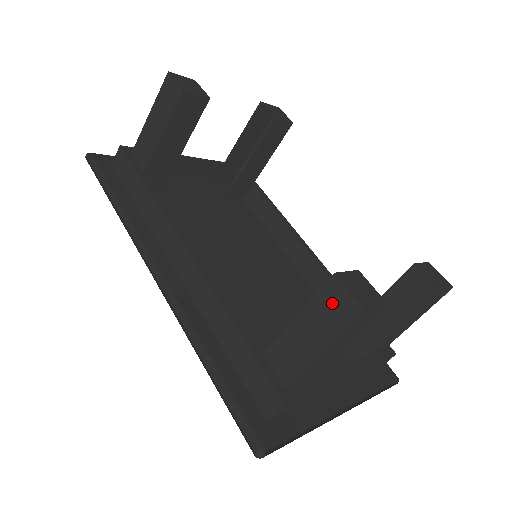
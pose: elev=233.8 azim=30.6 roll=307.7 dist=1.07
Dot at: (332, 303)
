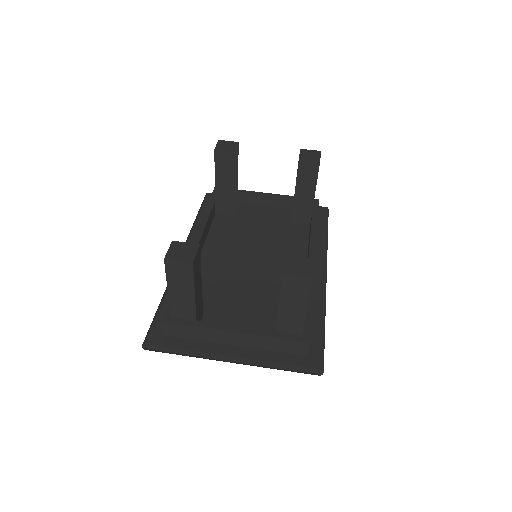
Dot at: occluded
